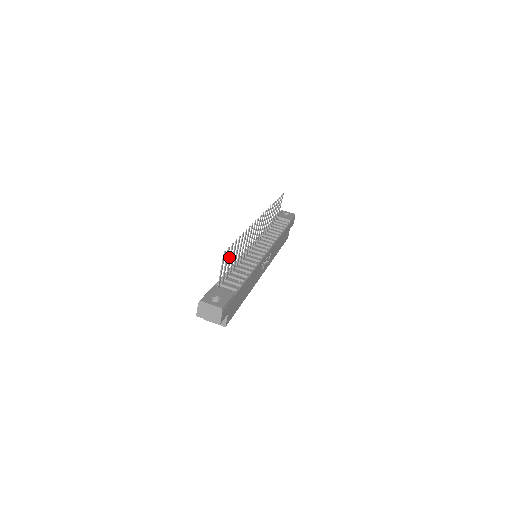
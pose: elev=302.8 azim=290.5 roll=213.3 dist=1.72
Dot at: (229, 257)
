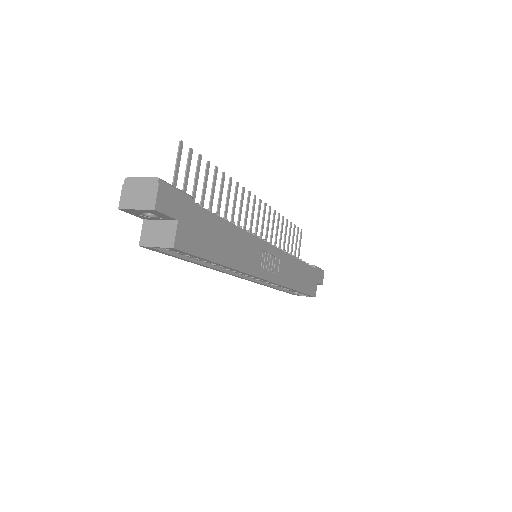
Dot at: occluded
